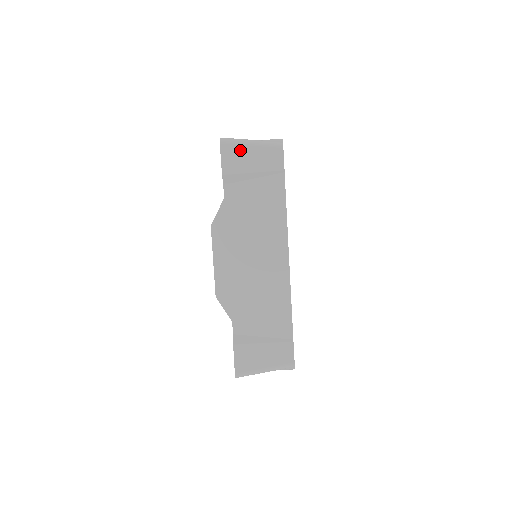
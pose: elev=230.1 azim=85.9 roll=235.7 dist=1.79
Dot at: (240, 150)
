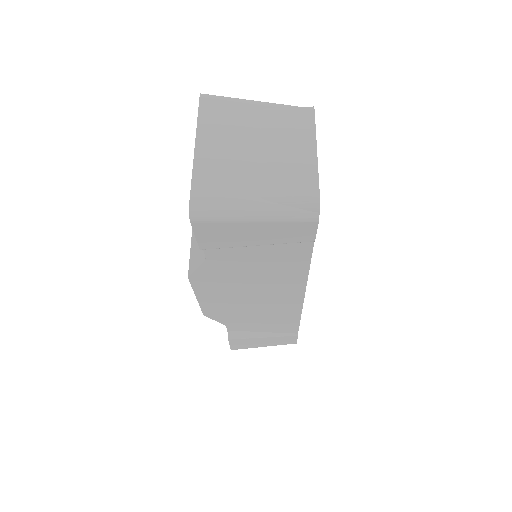
Dot at: (232, 228)
